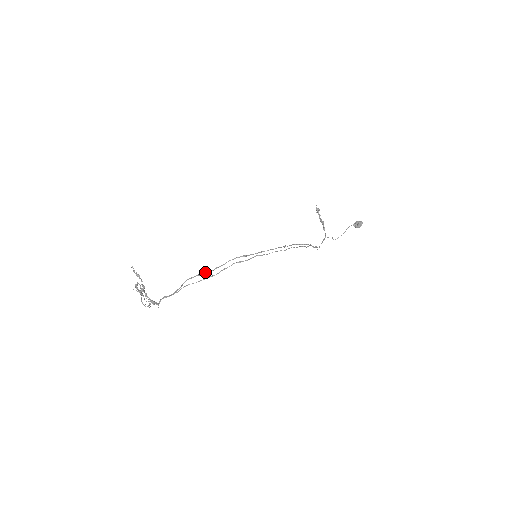
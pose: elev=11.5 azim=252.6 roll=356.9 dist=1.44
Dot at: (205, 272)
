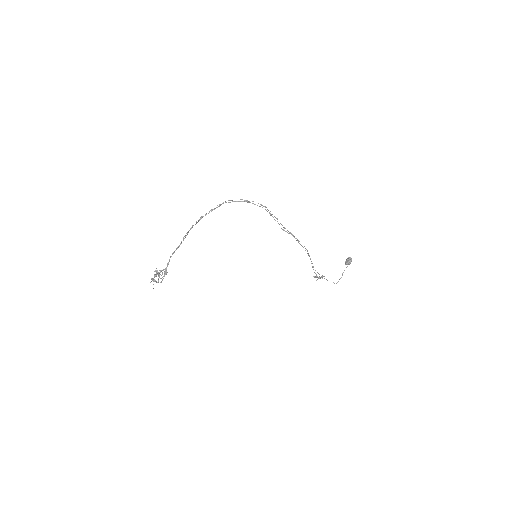
Dot at: (205, 215)
